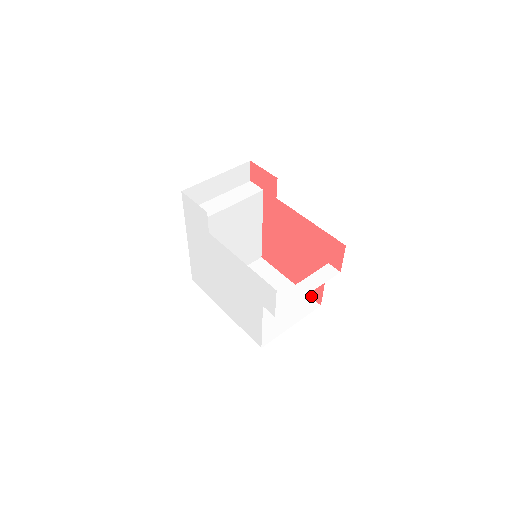
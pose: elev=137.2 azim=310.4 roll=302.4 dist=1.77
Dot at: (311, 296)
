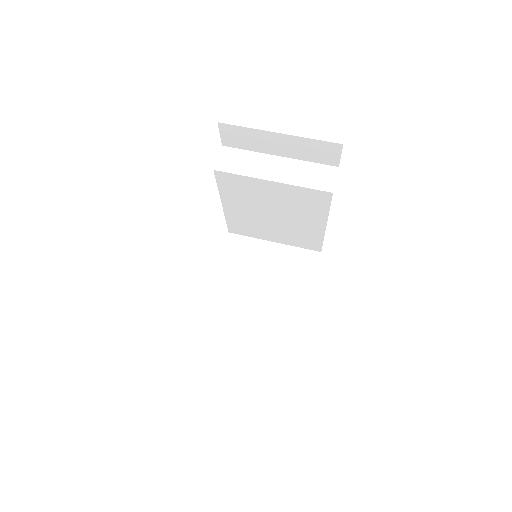
Dot at: occluded
